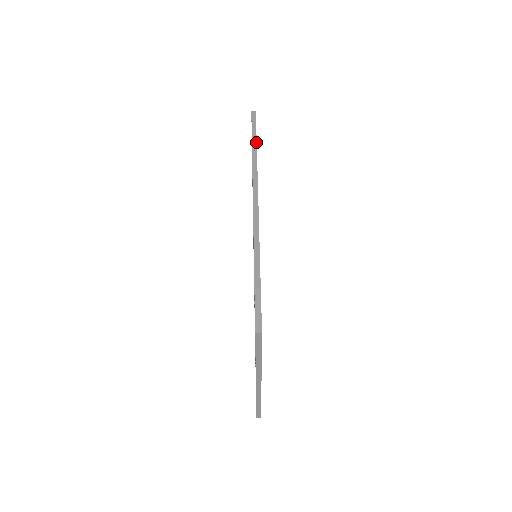
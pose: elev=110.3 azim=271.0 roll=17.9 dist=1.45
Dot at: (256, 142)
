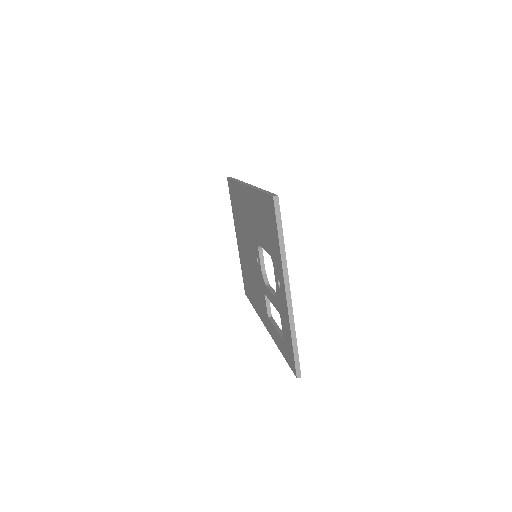
Dot at: (236, 179)
